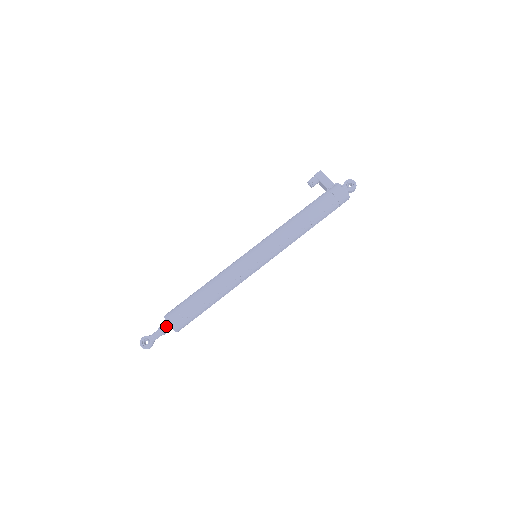
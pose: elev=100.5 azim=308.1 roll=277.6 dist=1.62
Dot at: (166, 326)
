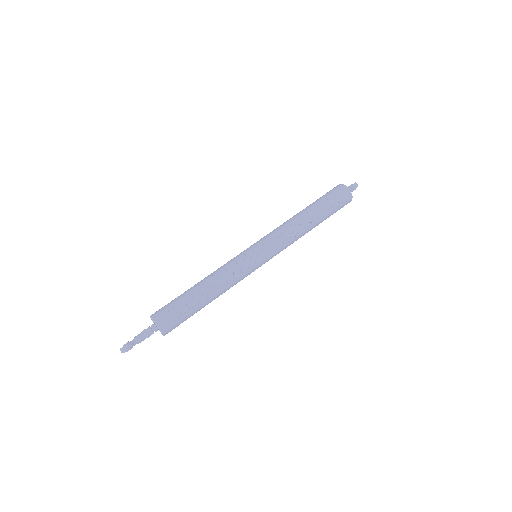
Dot at: (151, 326)
